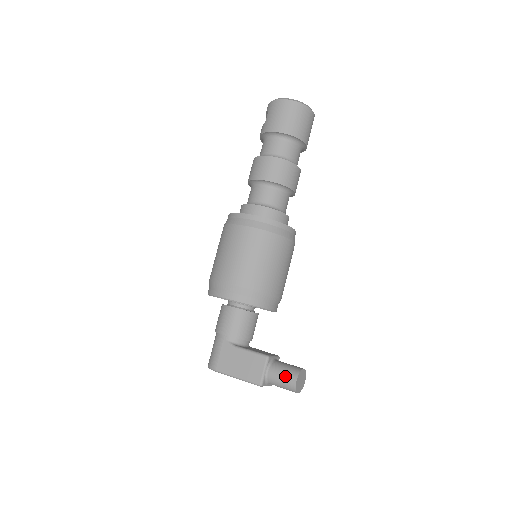
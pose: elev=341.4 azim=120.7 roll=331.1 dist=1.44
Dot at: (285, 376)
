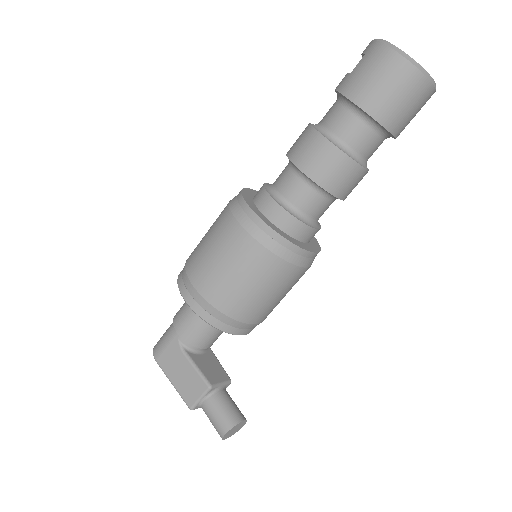
Dot at: (218, 420)
